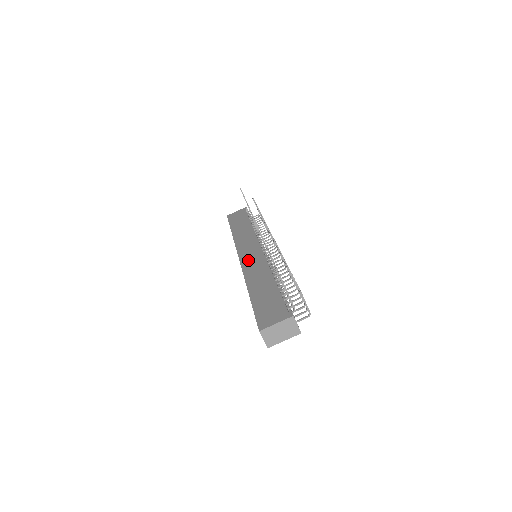
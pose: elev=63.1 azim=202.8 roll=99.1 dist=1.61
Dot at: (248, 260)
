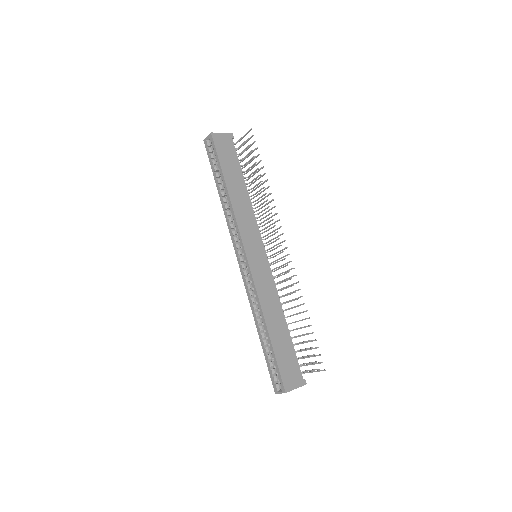
Dot at: (258, 270)
